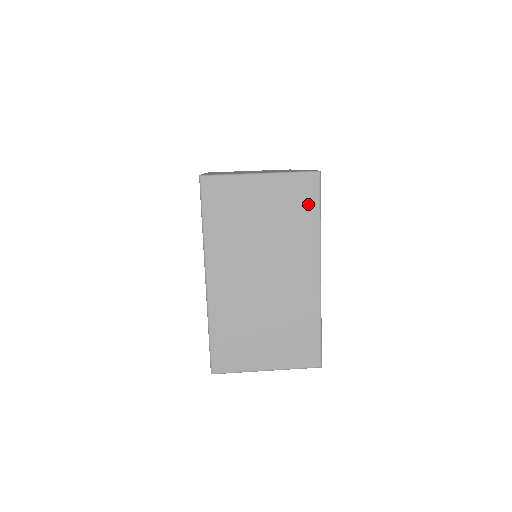
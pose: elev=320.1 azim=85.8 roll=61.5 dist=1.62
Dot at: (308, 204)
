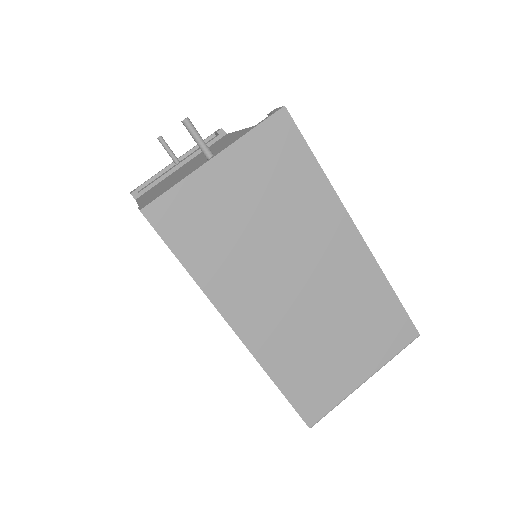
Dot at: occluded
